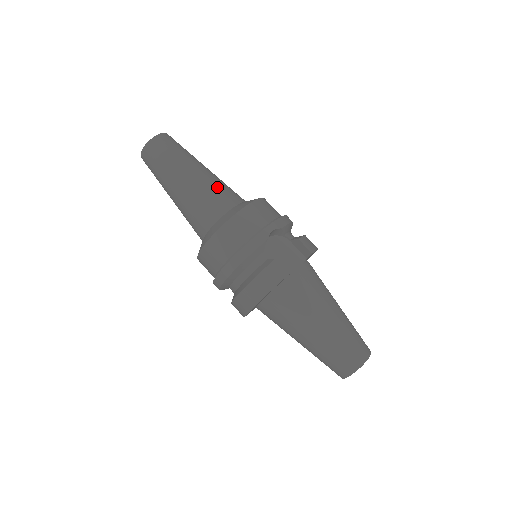
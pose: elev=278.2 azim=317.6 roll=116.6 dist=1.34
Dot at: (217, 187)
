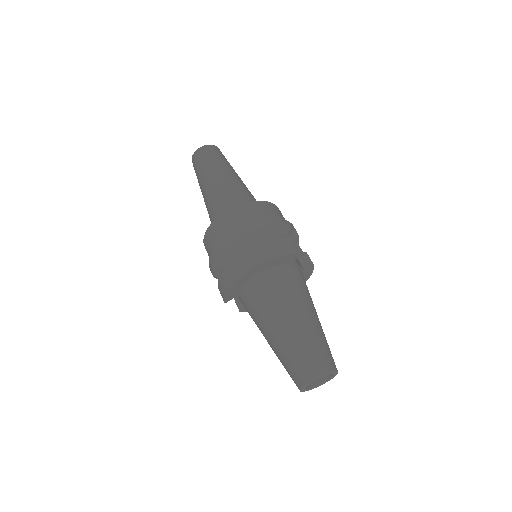
Dot at: occluded
